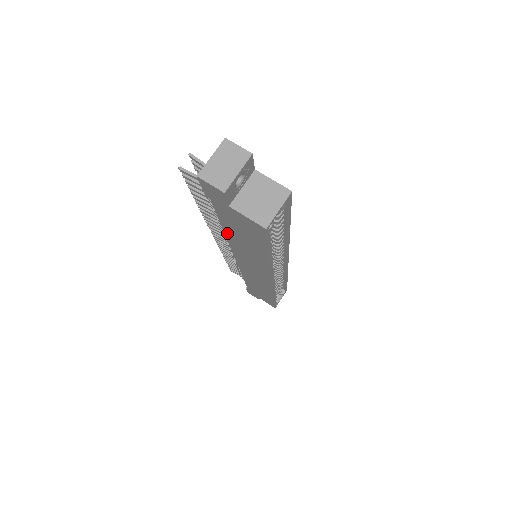
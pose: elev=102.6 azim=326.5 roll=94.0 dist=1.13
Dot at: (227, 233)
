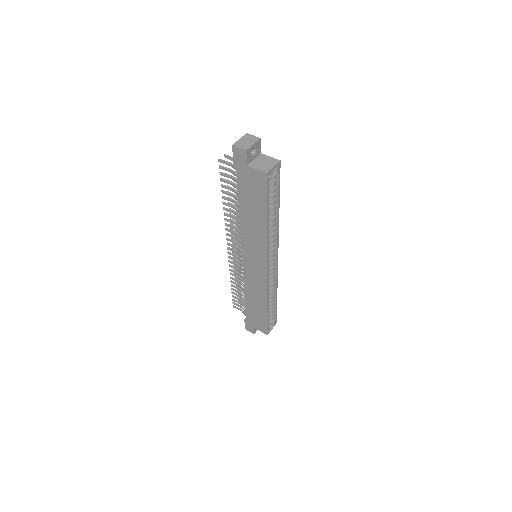
Dot at: (241, 210)
